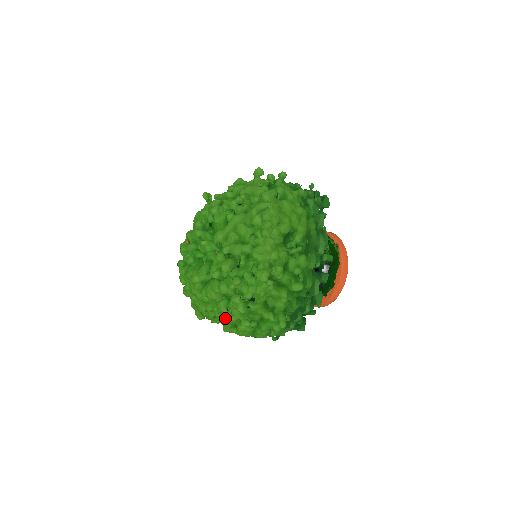
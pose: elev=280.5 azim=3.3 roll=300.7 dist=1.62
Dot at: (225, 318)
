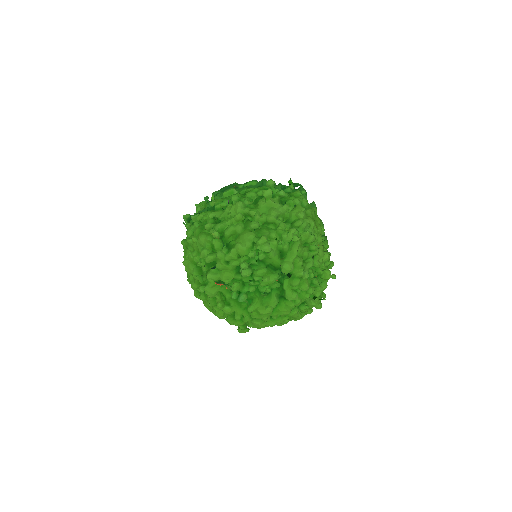
Dot at: (295, 319)
